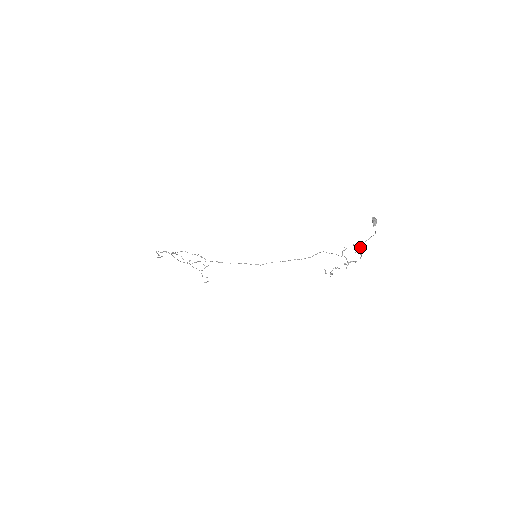
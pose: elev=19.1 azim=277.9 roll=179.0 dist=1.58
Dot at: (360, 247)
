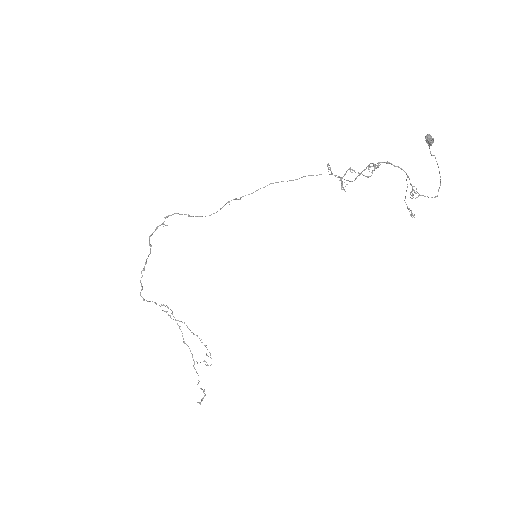
Dot at: occluded
